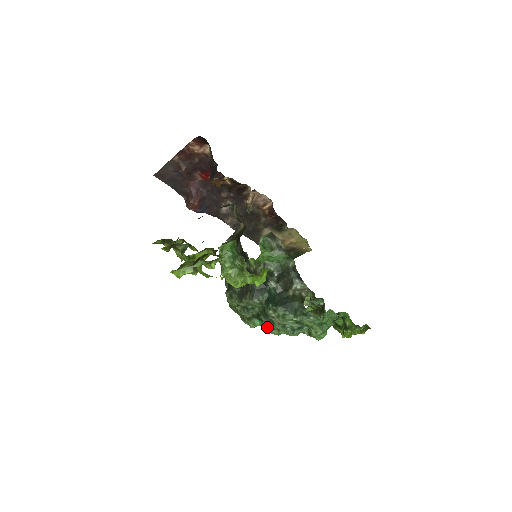
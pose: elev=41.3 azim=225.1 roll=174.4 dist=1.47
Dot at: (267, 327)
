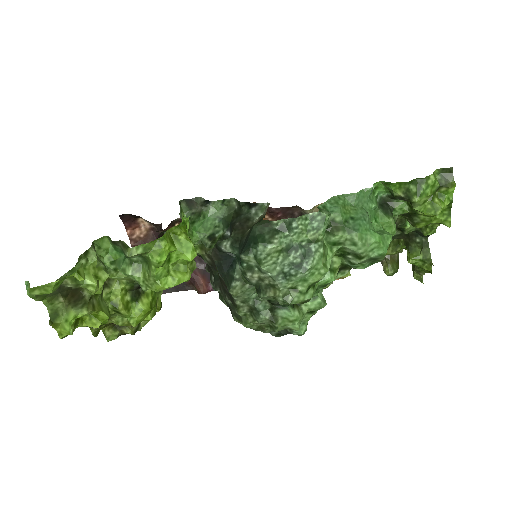
Dot at: (278, 301)
